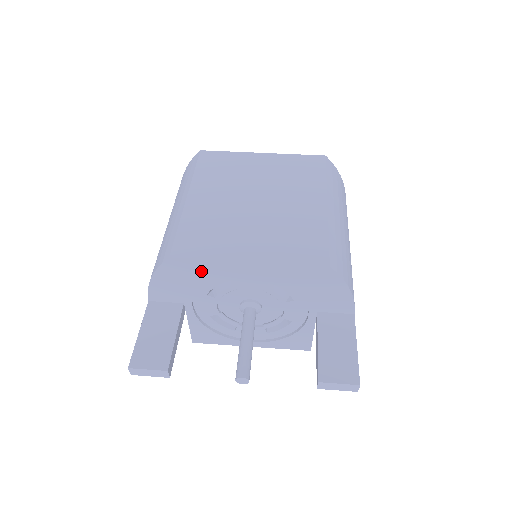
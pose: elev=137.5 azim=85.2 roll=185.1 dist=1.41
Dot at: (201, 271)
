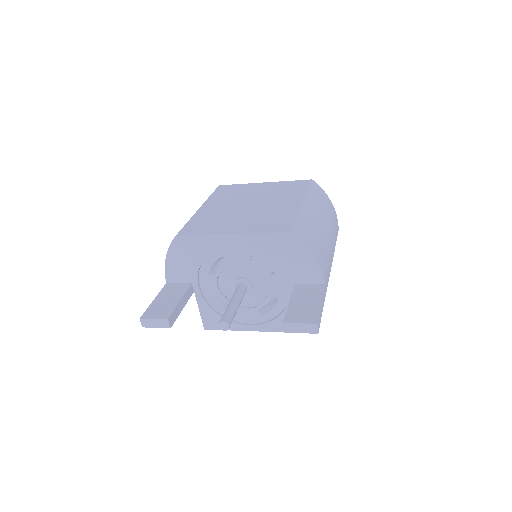
Dot at: (199, 247)
